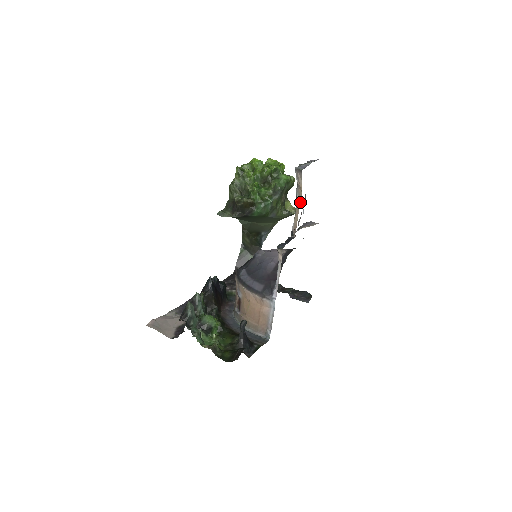
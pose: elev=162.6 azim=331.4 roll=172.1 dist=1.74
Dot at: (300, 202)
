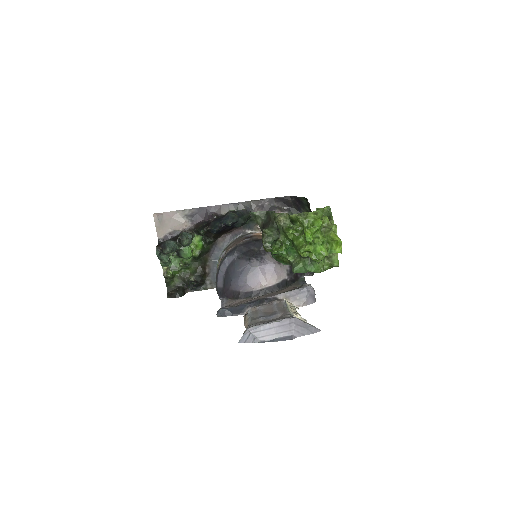
Dot at: (246, 327)
